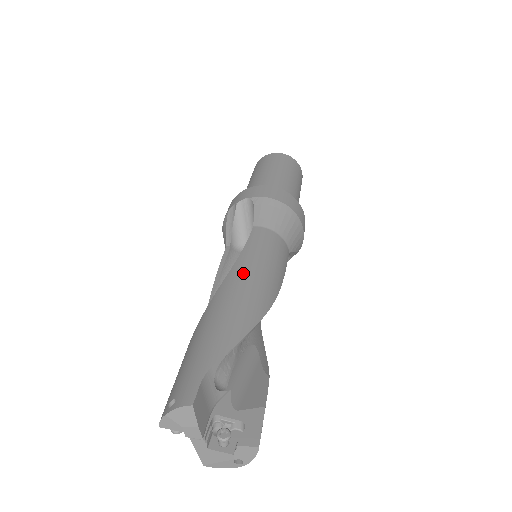
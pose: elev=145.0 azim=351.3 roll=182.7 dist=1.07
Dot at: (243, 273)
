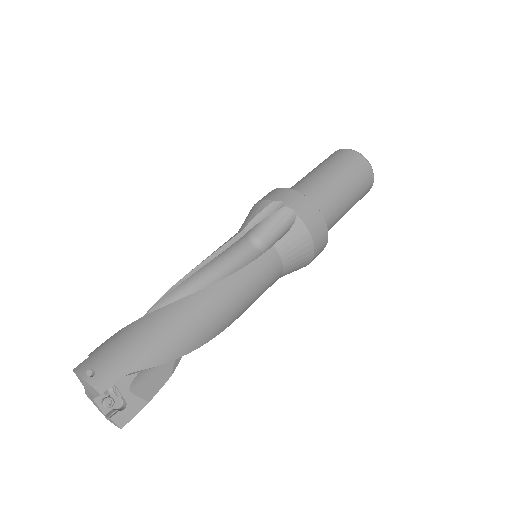
Dot at: (224, 295)
